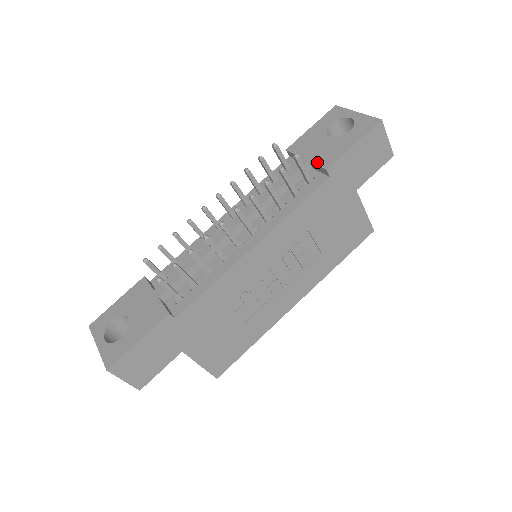
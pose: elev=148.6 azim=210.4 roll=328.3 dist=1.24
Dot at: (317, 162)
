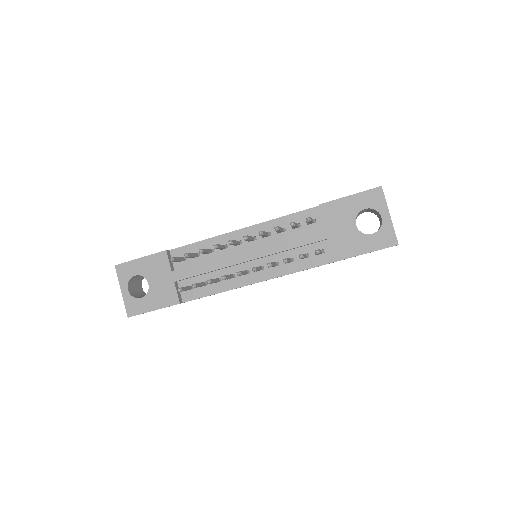
Dot at: (333, 247)
